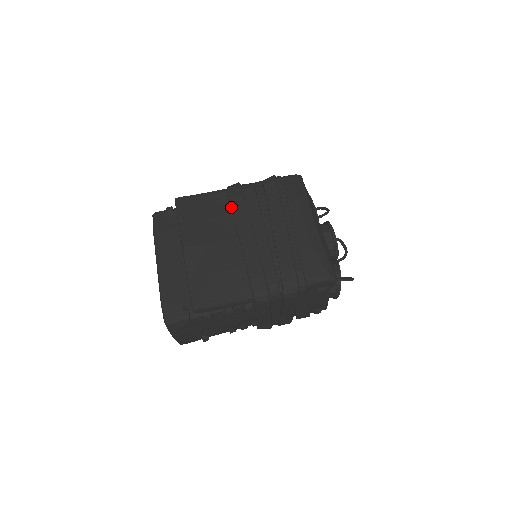
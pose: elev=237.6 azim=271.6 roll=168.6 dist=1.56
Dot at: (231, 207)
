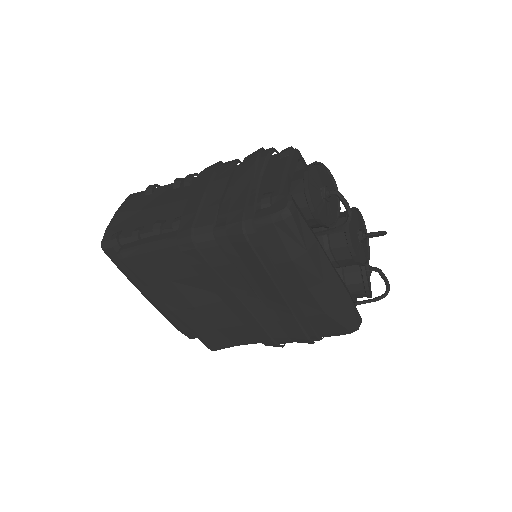
Dot at: occluded
